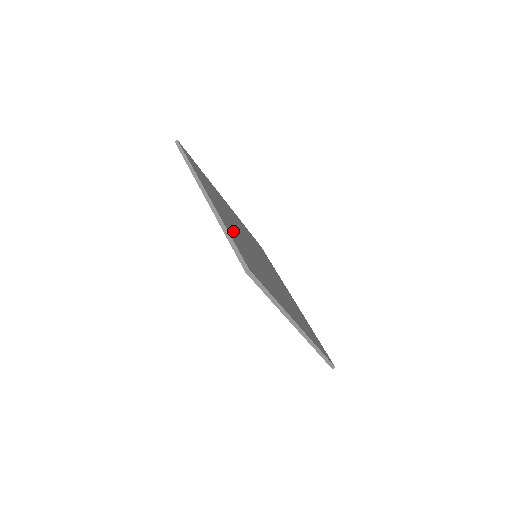
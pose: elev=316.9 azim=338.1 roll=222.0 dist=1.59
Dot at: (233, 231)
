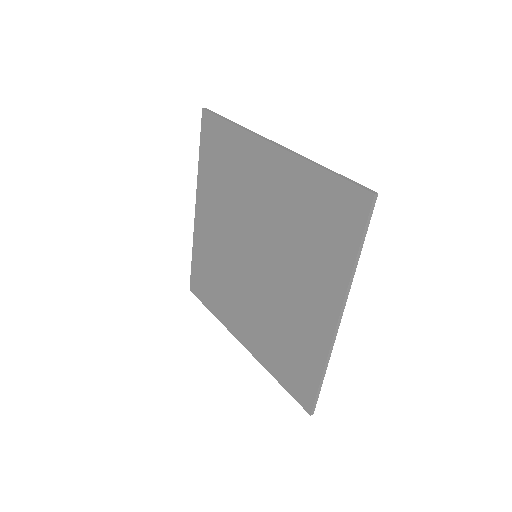
Dot at: (294, 190)
